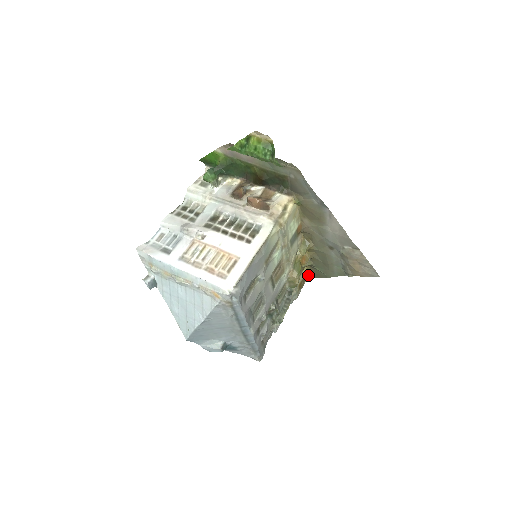
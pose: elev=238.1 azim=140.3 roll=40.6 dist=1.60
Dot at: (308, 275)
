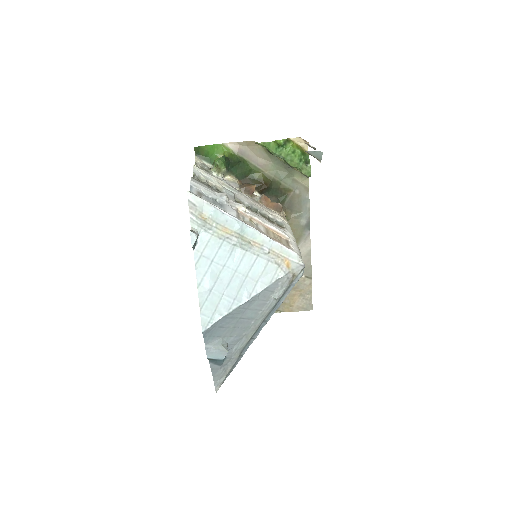
Dot at: occluded
